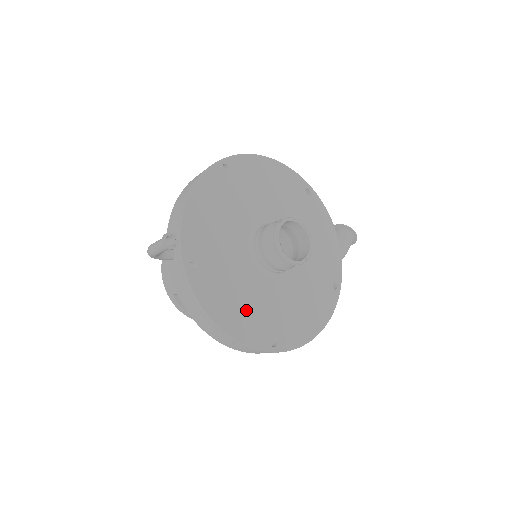
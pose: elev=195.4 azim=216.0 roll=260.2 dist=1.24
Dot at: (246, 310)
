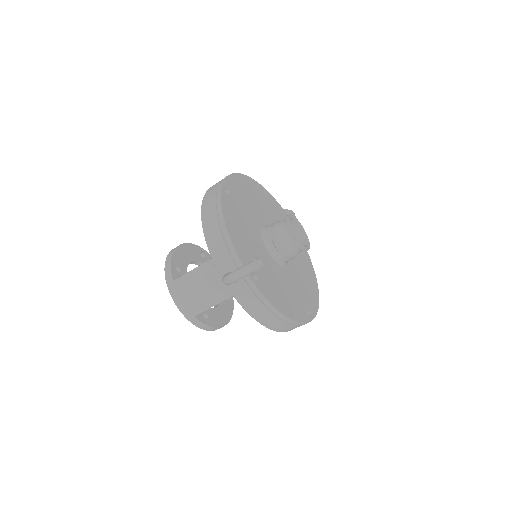
Dot at: (289, 298)
